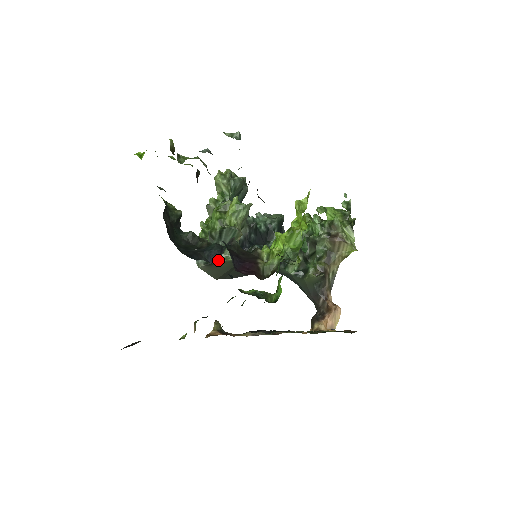
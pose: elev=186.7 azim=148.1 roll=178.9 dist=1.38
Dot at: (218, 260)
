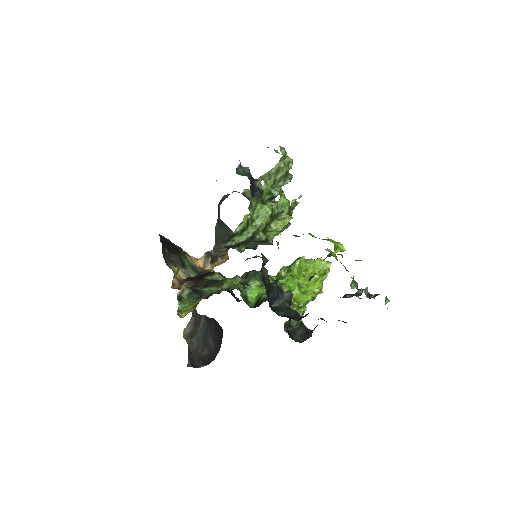
Dot at: (273, 304)
